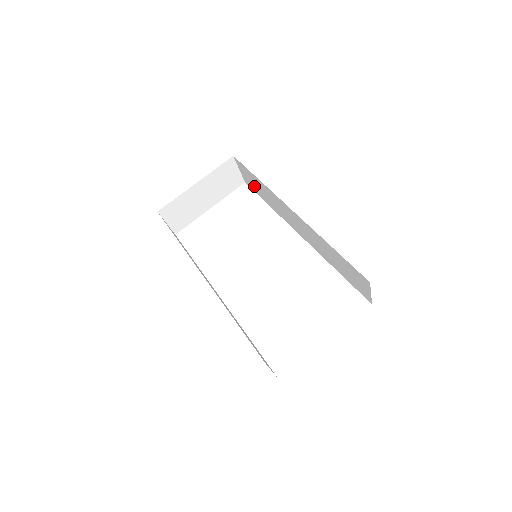
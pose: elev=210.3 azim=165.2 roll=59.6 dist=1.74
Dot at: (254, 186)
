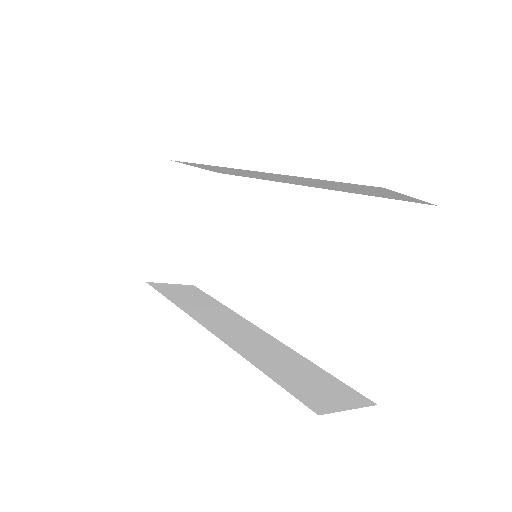
Dot at: (219, 171)
